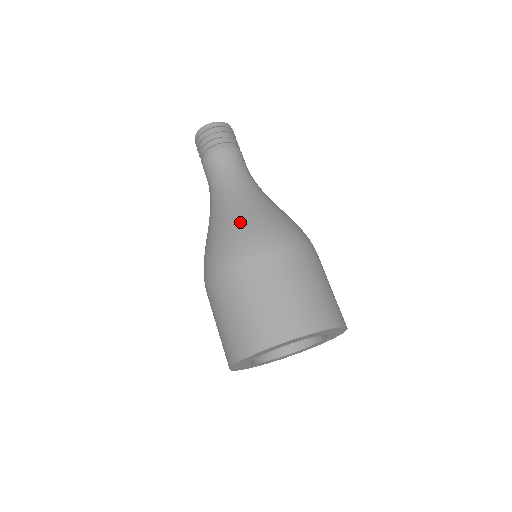
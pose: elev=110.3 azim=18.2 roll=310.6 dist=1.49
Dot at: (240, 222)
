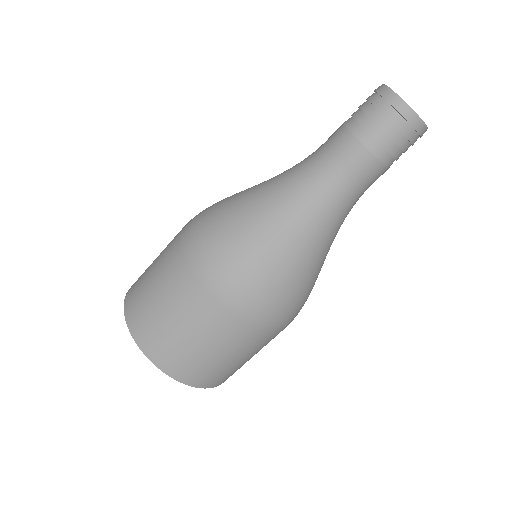
Dot at: (232, 222)
